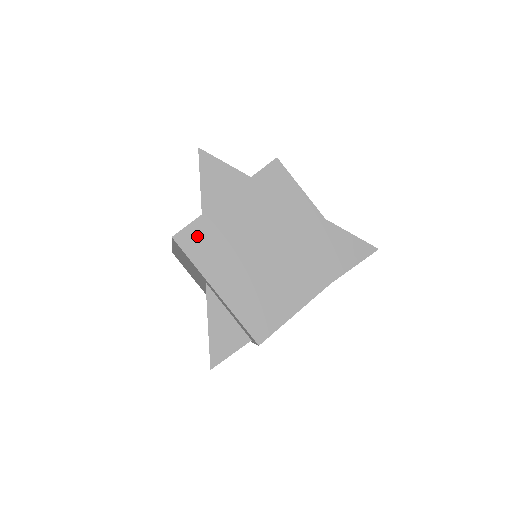
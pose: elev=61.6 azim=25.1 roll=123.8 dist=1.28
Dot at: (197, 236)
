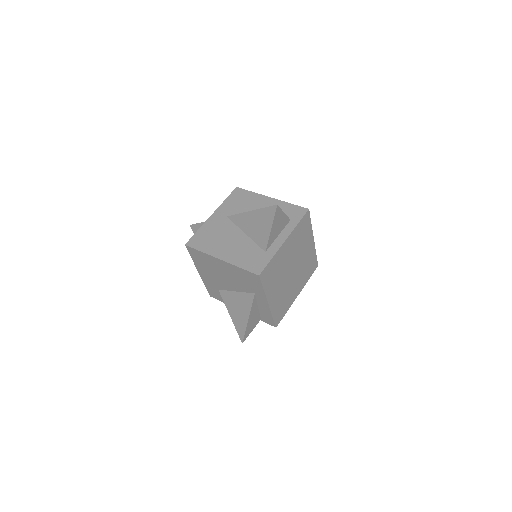
Dot at: (269, 271)
